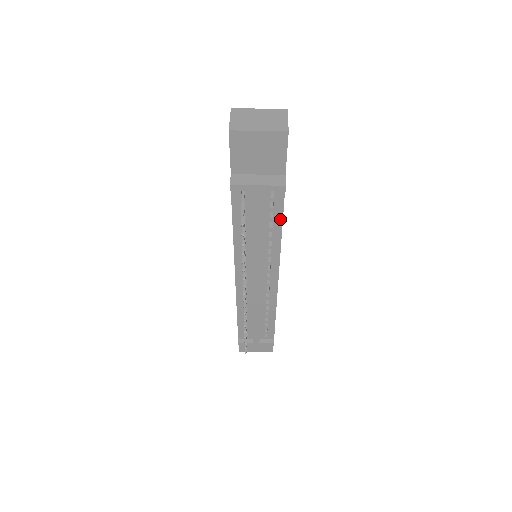
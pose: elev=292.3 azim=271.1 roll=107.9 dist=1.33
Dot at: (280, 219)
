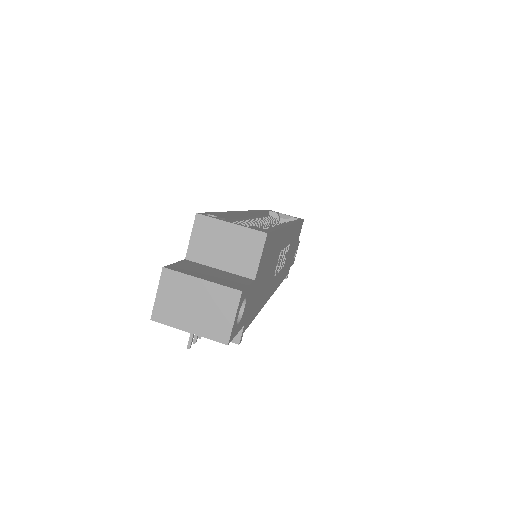
Dot at: occluded
